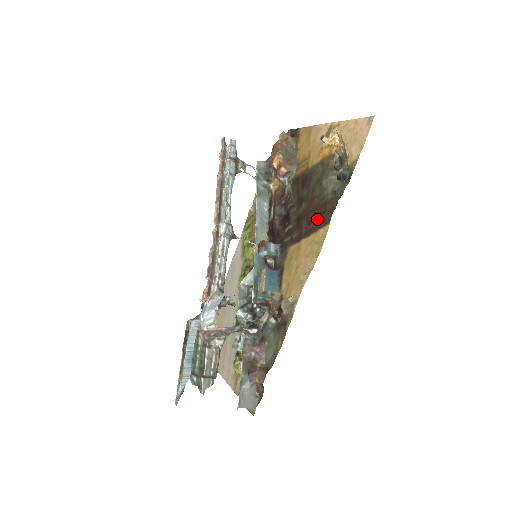
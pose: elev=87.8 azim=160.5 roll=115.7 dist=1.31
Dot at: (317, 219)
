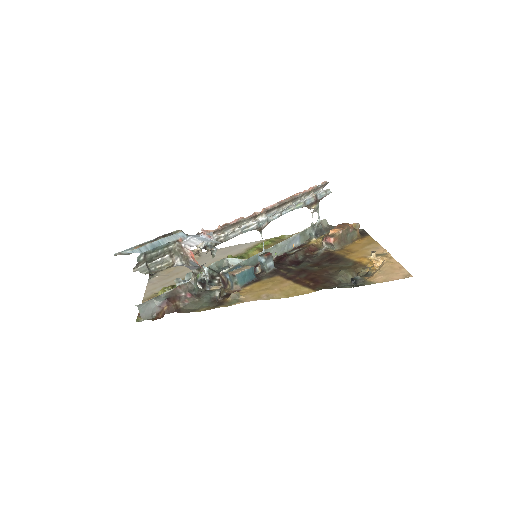
Dot at: (313, 282)
